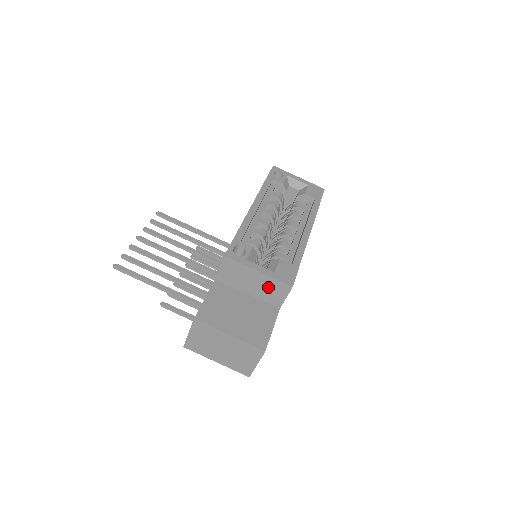
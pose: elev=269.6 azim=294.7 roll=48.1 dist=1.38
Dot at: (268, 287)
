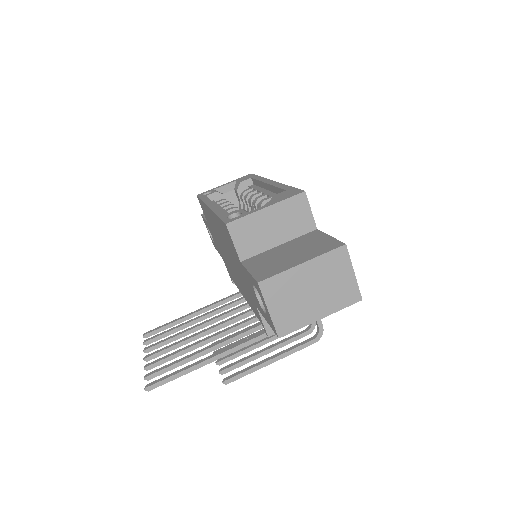
Dot at: (288, 216)
